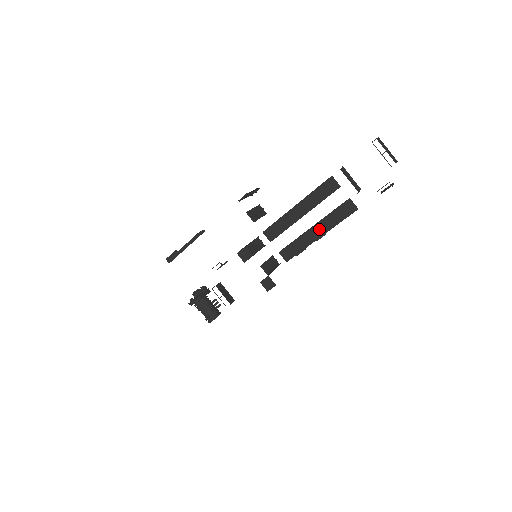
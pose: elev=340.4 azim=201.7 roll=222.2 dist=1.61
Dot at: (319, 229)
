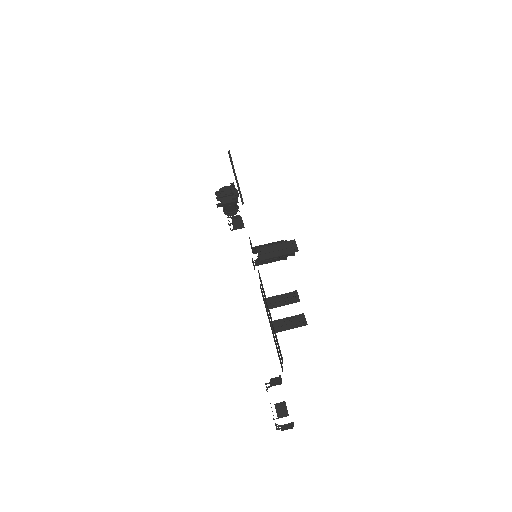
Dot at: occluded
